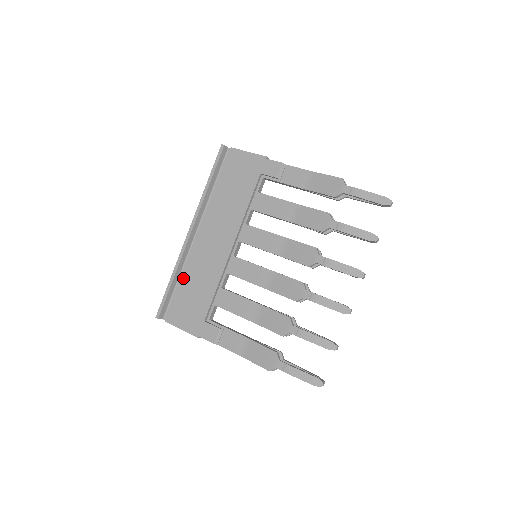
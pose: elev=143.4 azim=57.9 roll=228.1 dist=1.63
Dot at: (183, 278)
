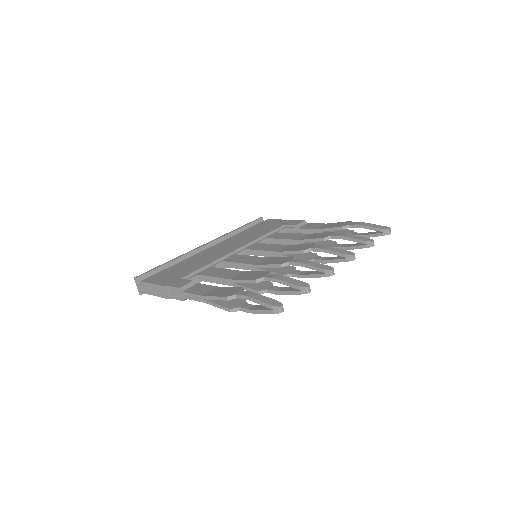
Dot at: (180, 262)
